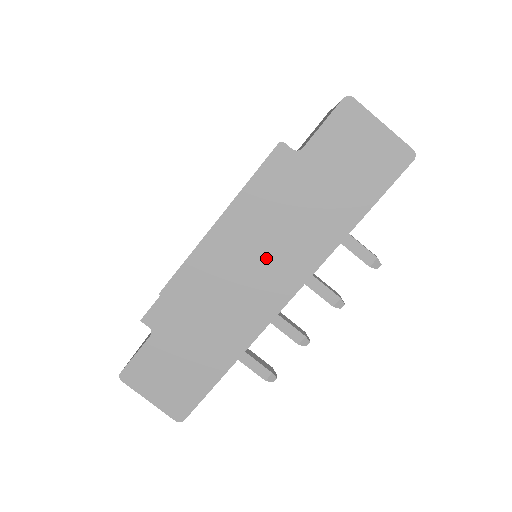
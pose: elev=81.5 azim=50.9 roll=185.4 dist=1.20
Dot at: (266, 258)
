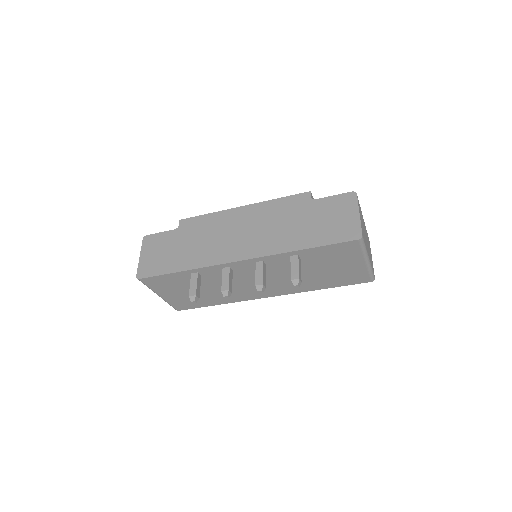
Dot at: (252, 233)
